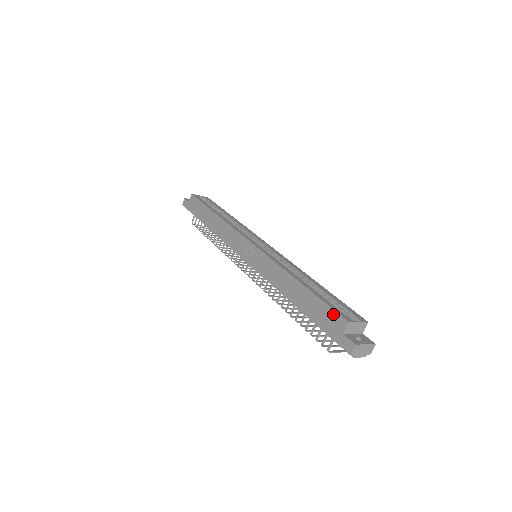
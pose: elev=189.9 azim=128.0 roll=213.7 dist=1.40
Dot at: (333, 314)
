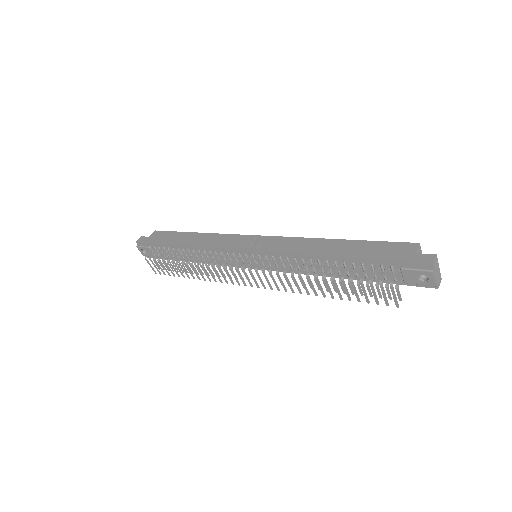
Dot at: (397, 244)
